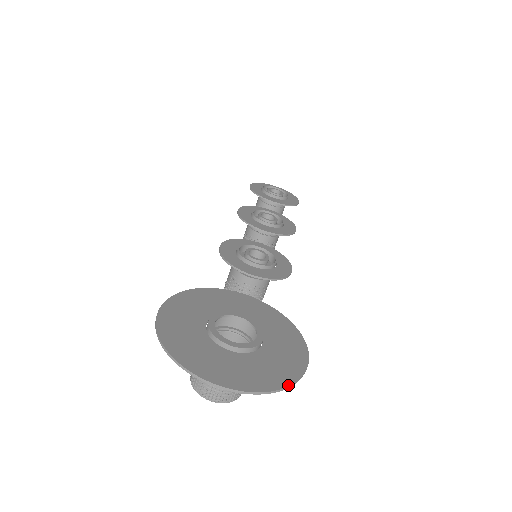
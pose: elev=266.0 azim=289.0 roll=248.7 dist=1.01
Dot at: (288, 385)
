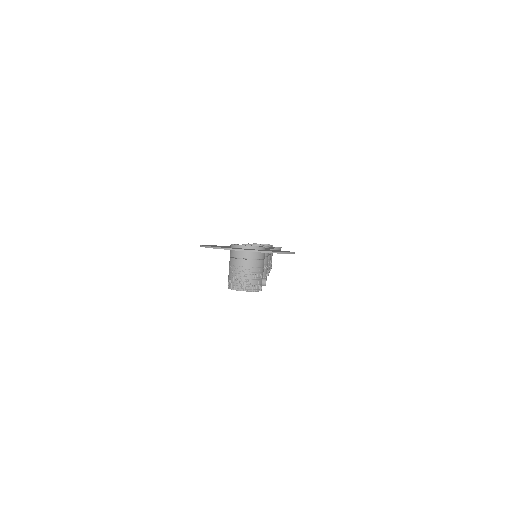
Dot at: (283, 252)
